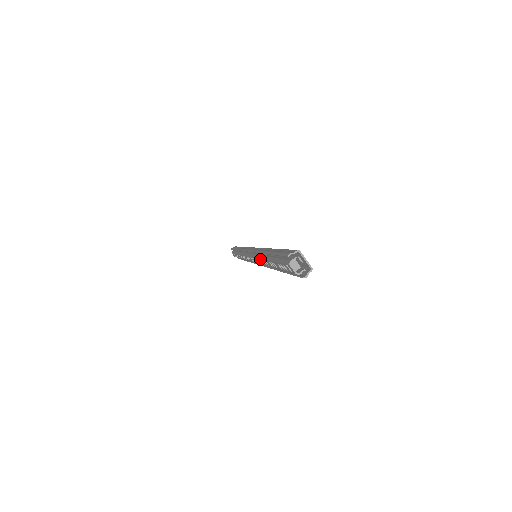
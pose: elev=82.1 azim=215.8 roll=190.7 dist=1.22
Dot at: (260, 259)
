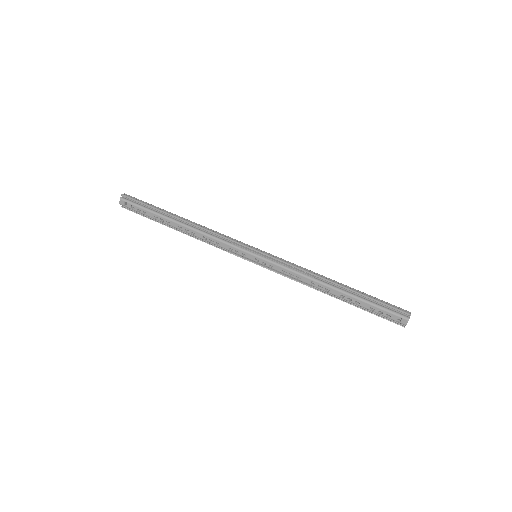
Dot at: (309, 279)
